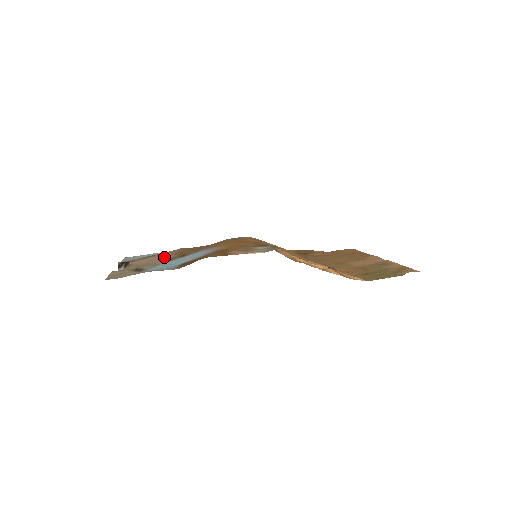
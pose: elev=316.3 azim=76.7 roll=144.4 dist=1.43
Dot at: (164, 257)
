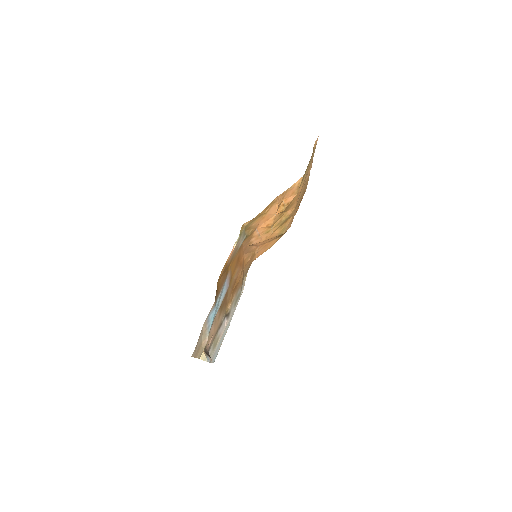
Dot at: (215, 320)
